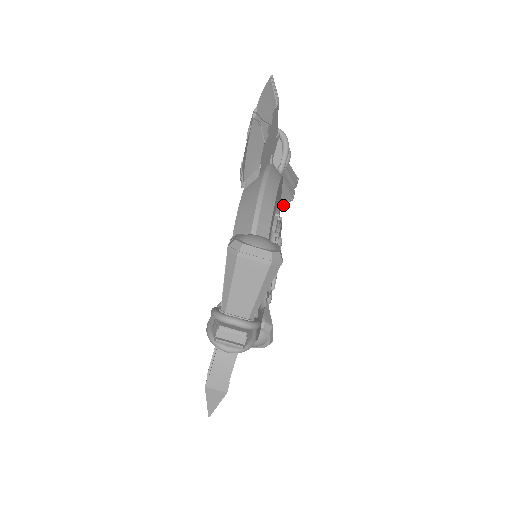
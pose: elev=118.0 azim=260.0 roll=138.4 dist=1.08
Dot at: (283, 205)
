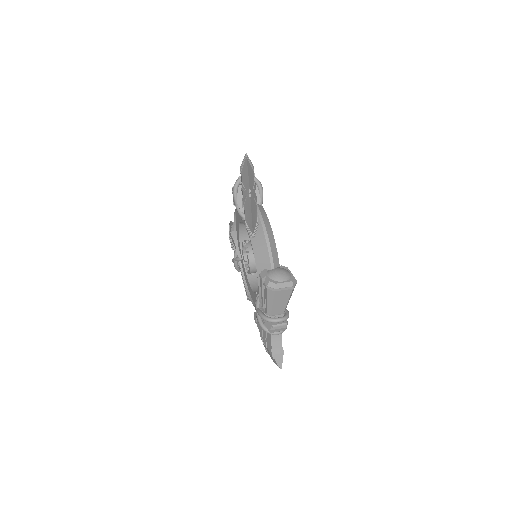
Dot at: occluded
